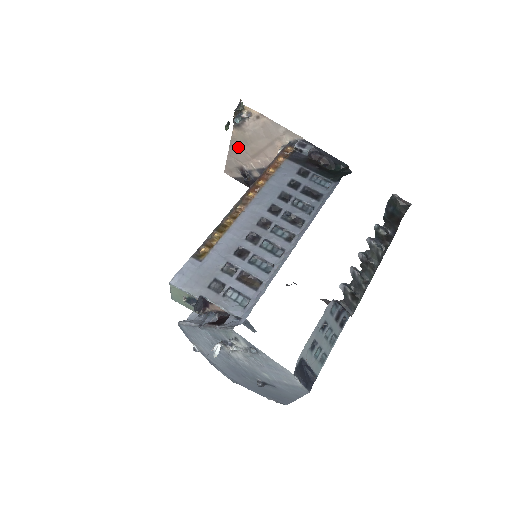
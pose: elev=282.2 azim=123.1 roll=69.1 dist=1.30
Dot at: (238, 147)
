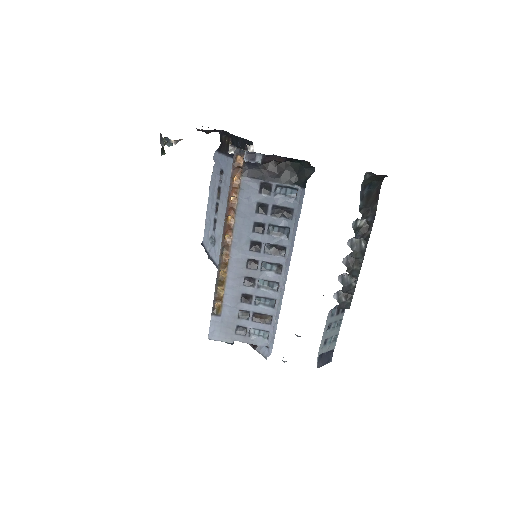
Dot at: occluded
